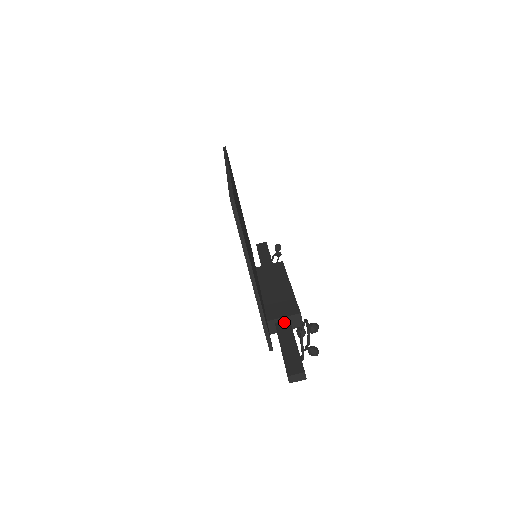
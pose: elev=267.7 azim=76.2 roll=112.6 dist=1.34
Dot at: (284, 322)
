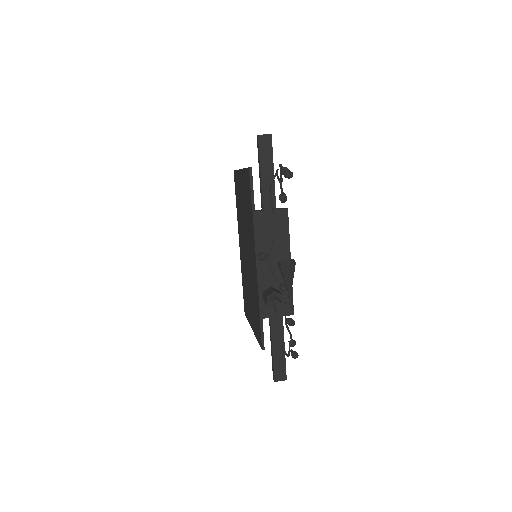
Dot at: occluded
